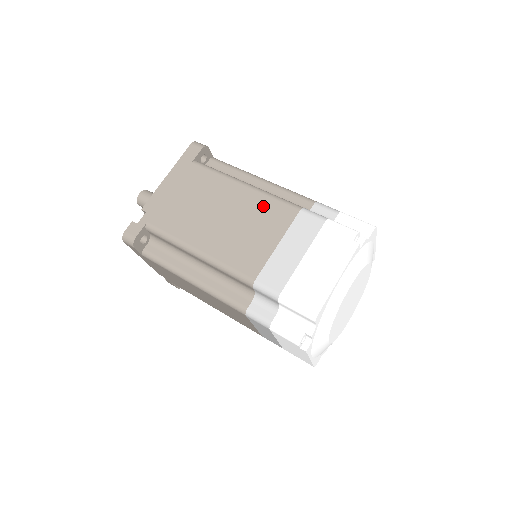
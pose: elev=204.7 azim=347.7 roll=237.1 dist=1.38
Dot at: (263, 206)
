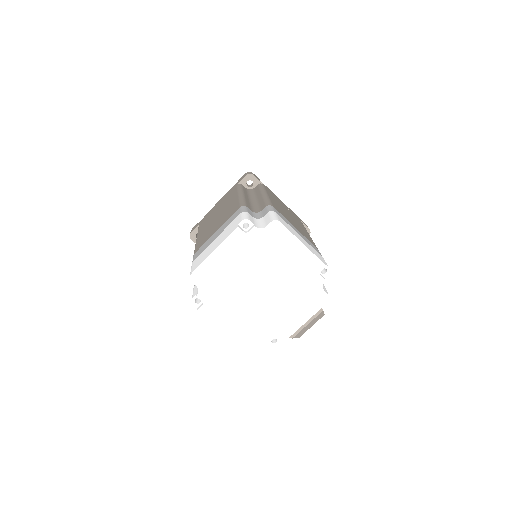
Dot at: (232, 207)
